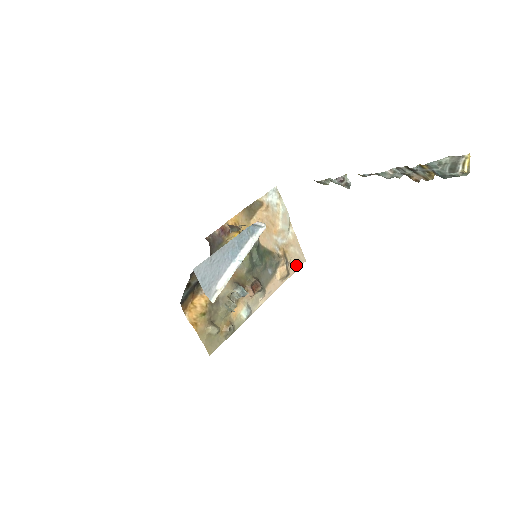
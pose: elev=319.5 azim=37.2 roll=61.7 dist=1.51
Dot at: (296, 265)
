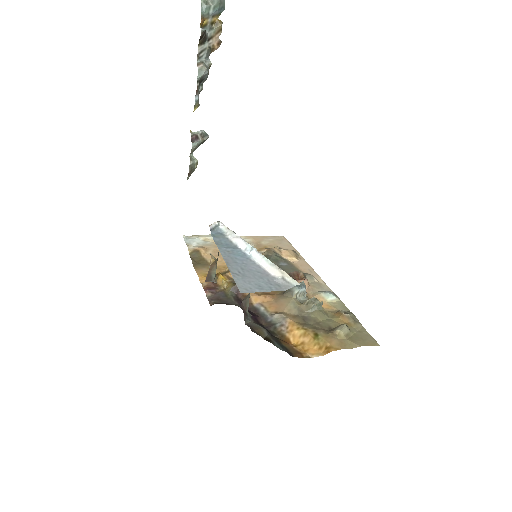
Dot at: (285, 244)
